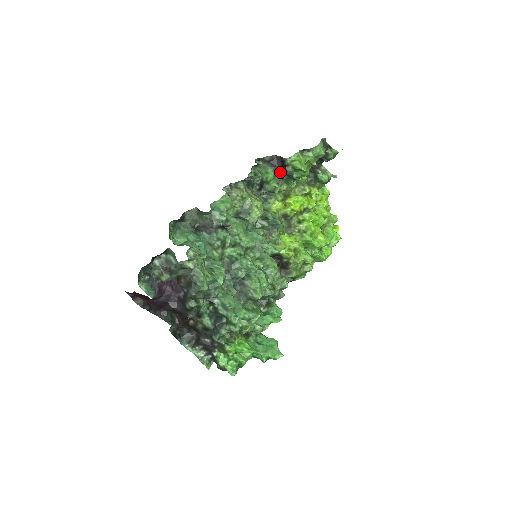
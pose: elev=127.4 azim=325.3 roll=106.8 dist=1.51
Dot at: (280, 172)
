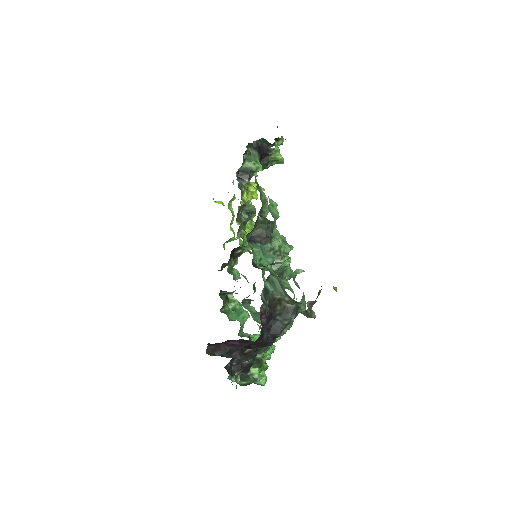
Dot at: (260, 160)
